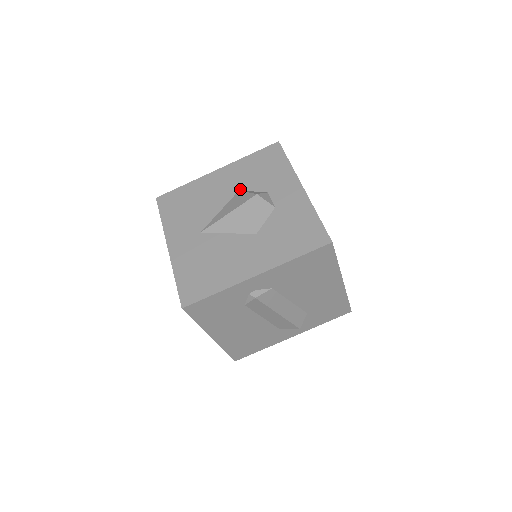
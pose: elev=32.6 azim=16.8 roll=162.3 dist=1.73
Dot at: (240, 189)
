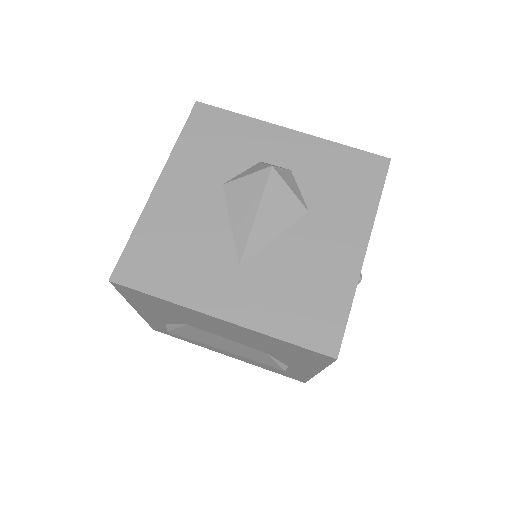
Dot at: (222, 182)
